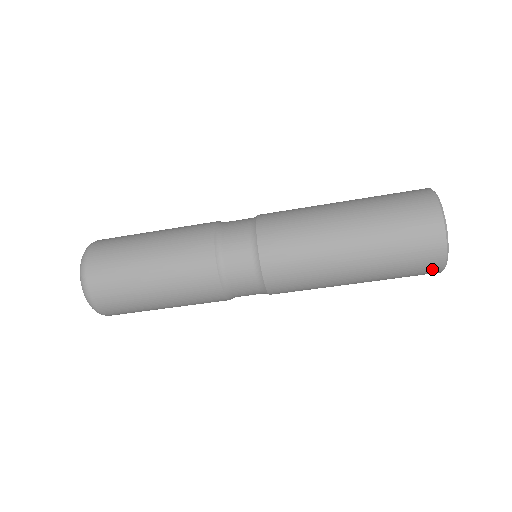
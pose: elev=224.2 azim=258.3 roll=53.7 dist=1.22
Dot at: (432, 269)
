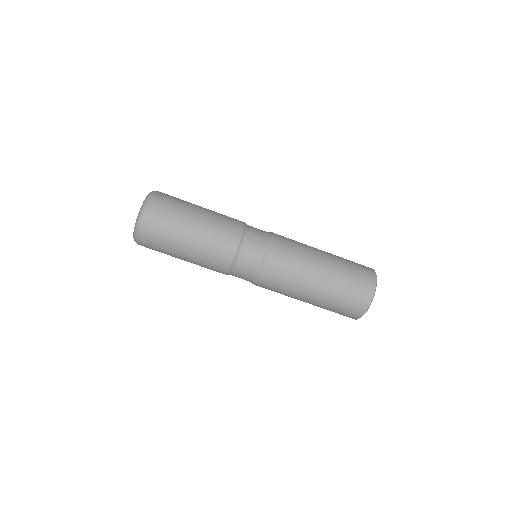
Dot at: (353, 316)
